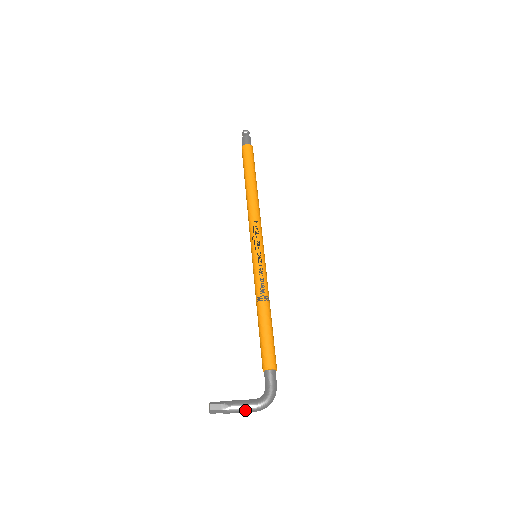
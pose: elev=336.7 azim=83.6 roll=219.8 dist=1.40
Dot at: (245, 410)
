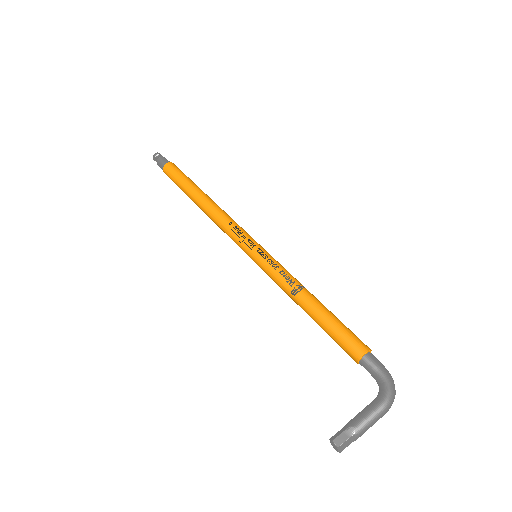
Dot at: (375, 418)
